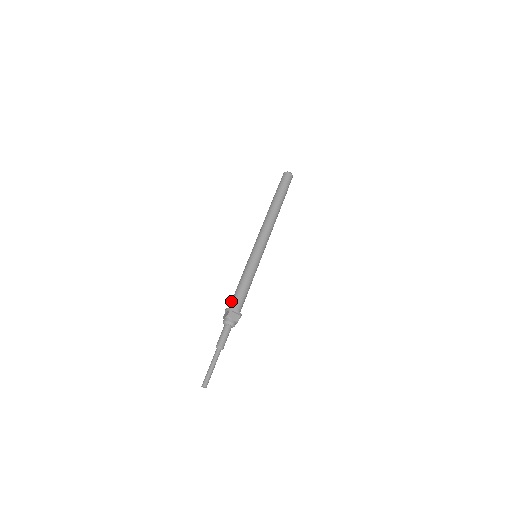
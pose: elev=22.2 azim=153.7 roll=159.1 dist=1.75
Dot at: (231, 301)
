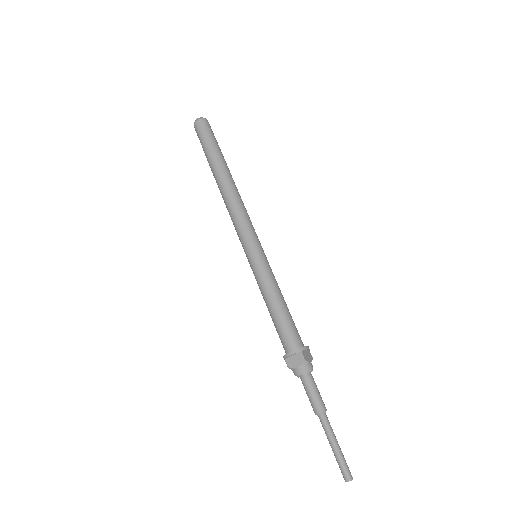
Dot at: (284, 337)
